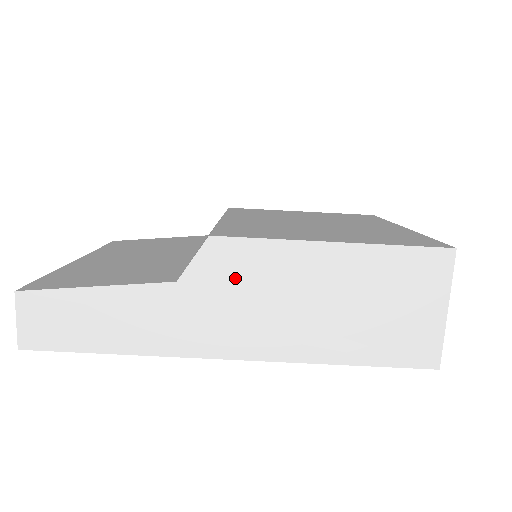
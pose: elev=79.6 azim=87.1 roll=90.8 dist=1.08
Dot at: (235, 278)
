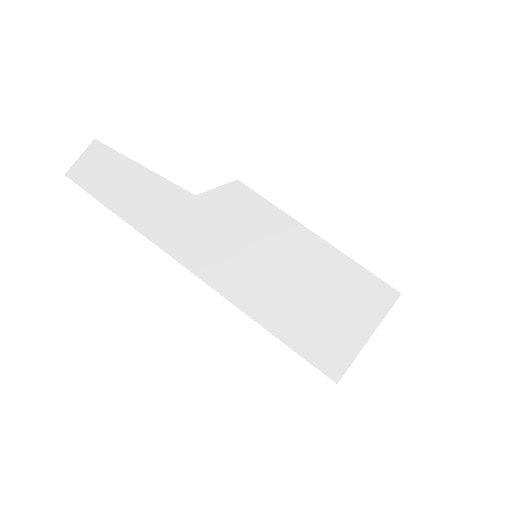
Dot at: (235, 217)
